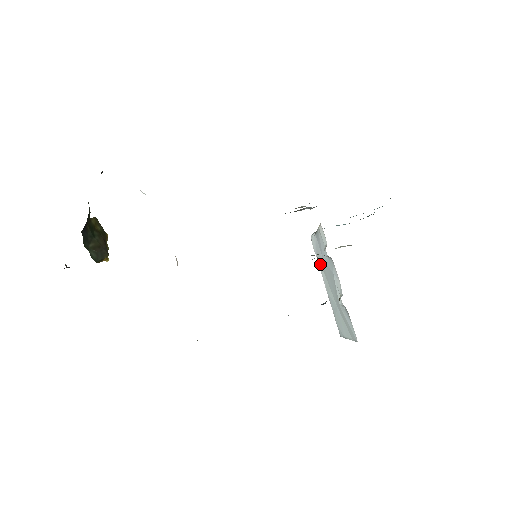
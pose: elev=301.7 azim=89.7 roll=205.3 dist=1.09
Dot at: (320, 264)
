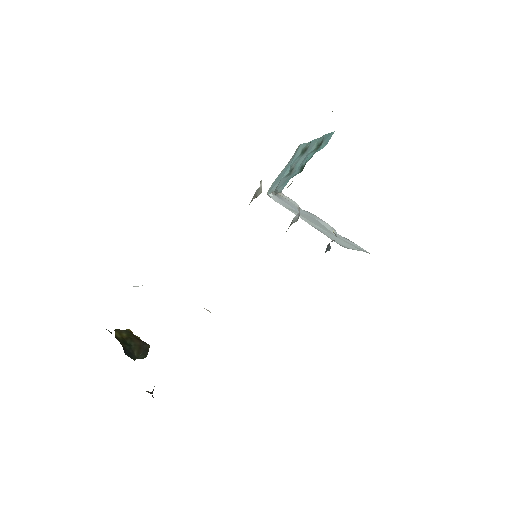
Dot at: (292, 211)
